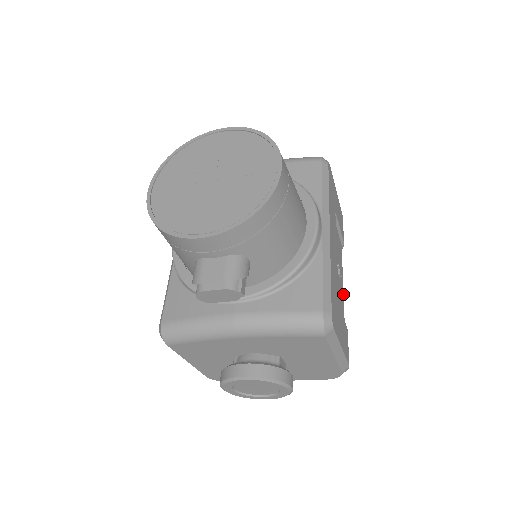
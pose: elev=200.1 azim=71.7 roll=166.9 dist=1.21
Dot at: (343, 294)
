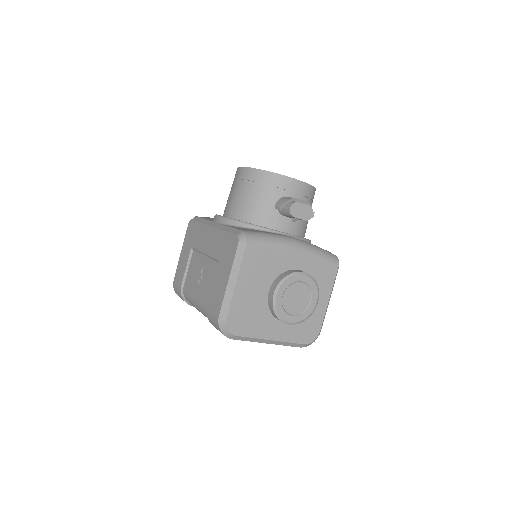
Dot at: occluded
